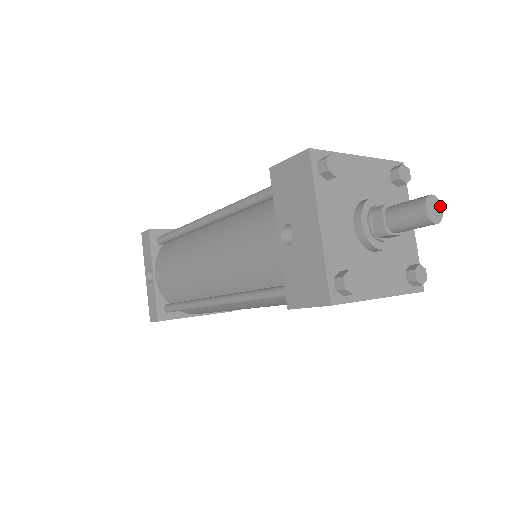
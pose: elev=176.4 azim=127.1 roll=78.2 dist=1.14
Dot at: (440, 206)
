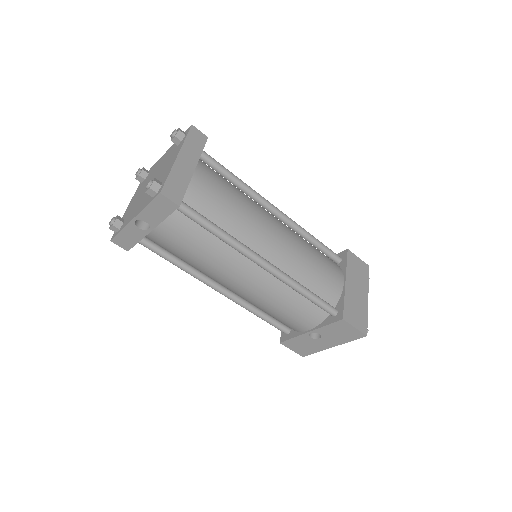
Dot at: occluded
